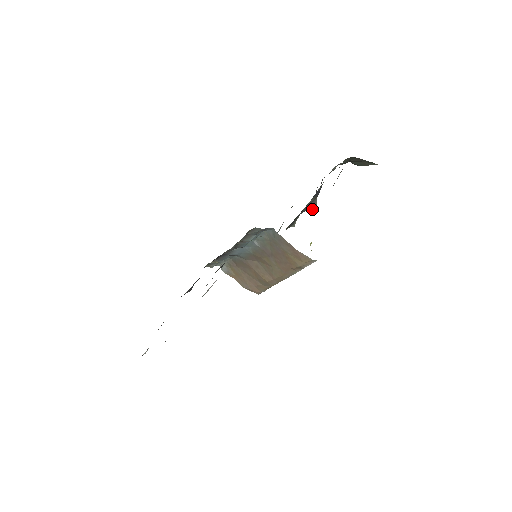
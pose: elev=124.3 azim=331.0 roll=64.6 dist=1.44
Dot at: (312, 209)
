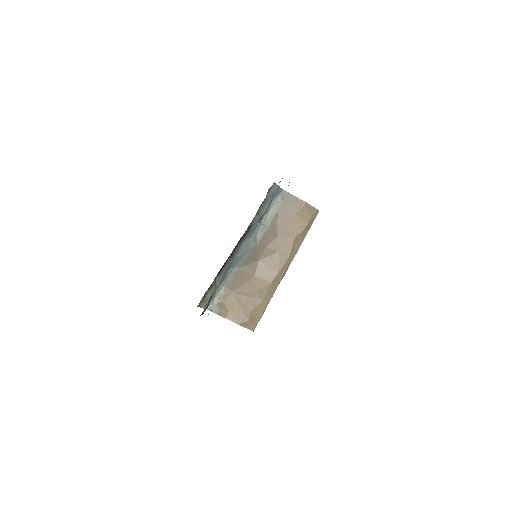
Dot at: occluded
